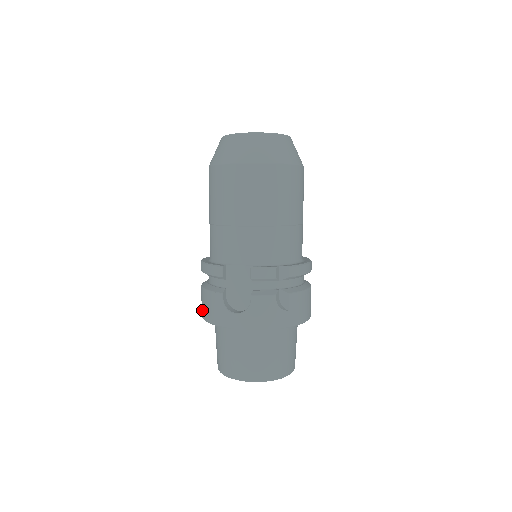
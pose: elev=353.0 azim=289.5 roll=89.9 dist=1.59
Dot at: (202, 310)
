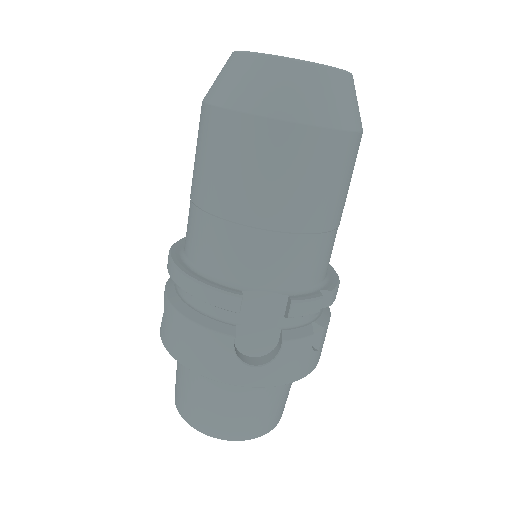
Dot at: (175, 347)
